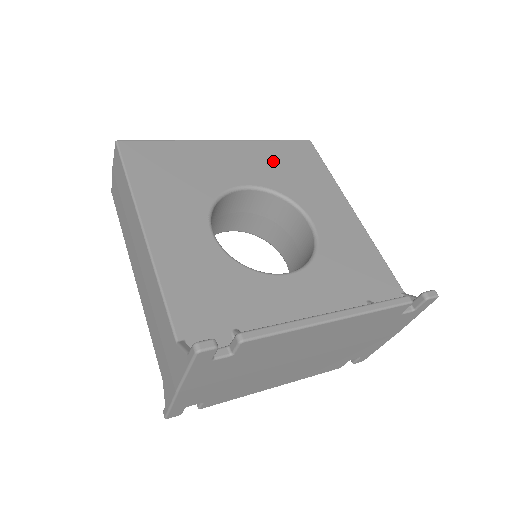
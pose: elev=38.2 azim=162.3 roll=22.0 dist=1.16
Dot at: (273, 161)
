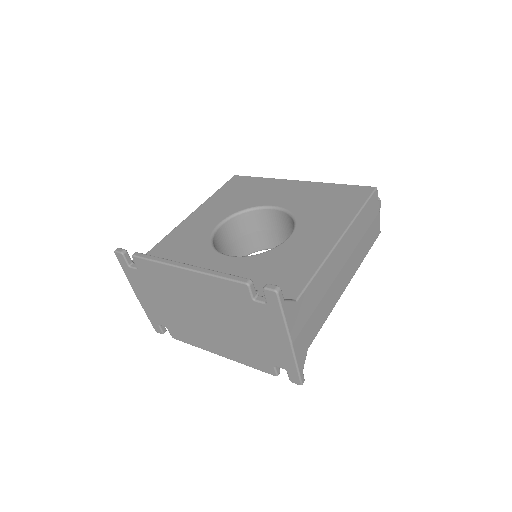
Dot at: (318, 196)
